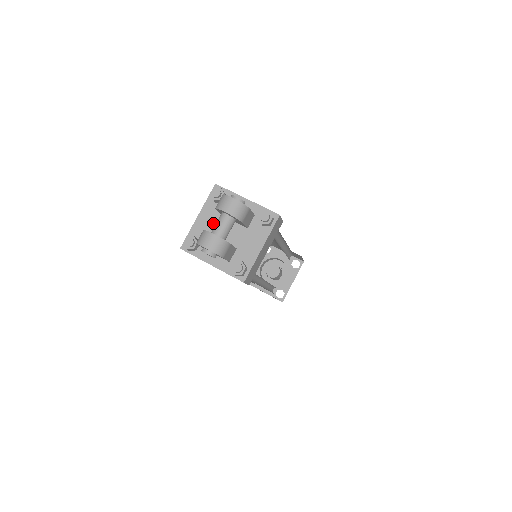
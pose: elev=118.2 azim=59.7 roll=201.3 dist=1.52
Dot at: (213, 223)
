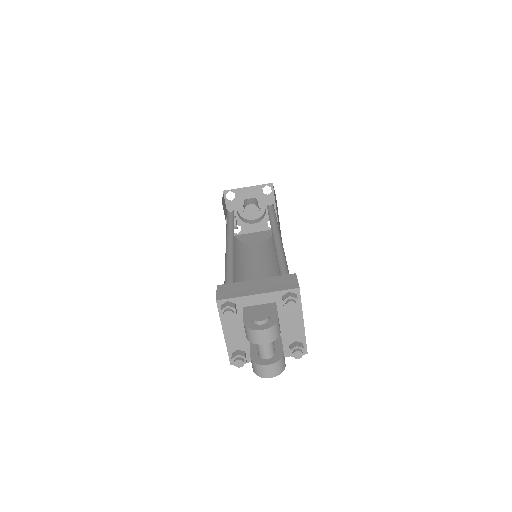
Dot at: (243, 331)
